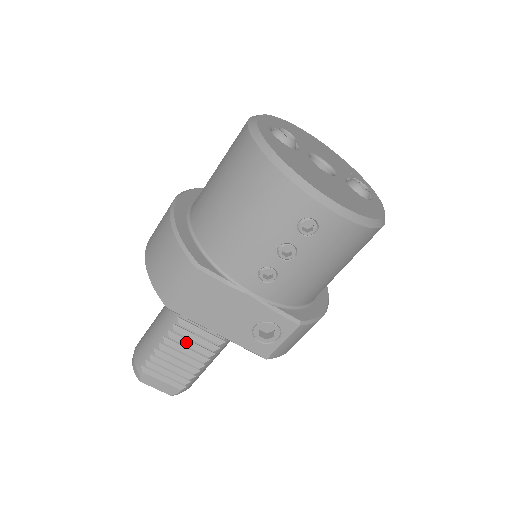
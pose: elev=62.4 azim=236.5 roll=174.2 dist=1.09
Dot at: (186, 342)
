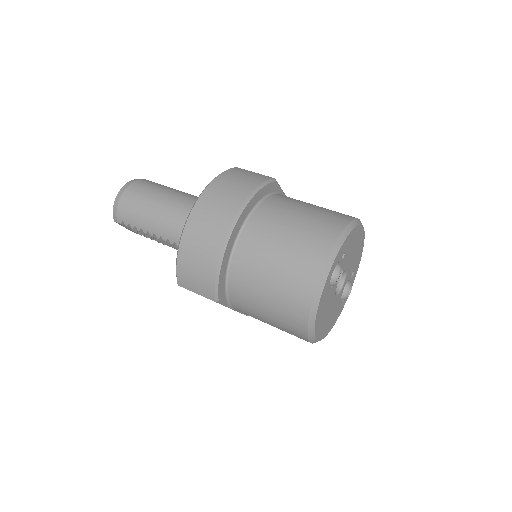
Dot at: occluded
